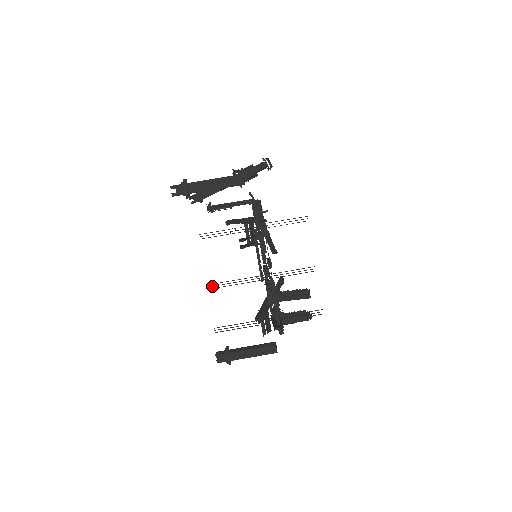
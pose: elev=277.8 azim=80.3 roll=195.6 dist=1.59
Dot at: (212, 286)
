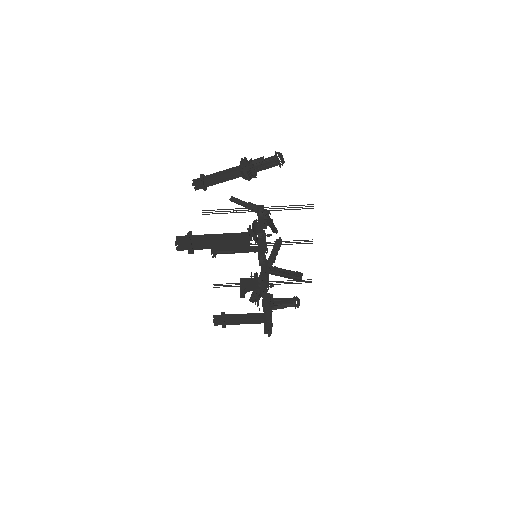
Dot at: occluded
